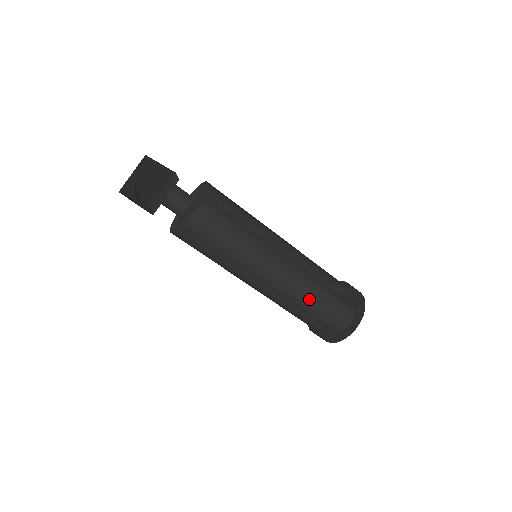
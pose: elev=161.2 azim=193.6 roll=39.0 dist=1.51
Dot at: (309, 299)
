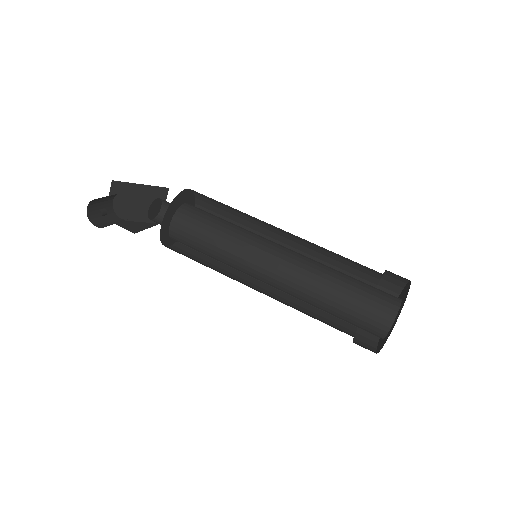
Dot at: (322, 298)
